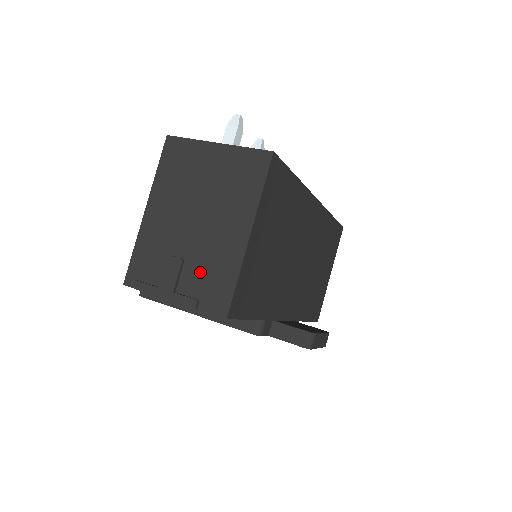
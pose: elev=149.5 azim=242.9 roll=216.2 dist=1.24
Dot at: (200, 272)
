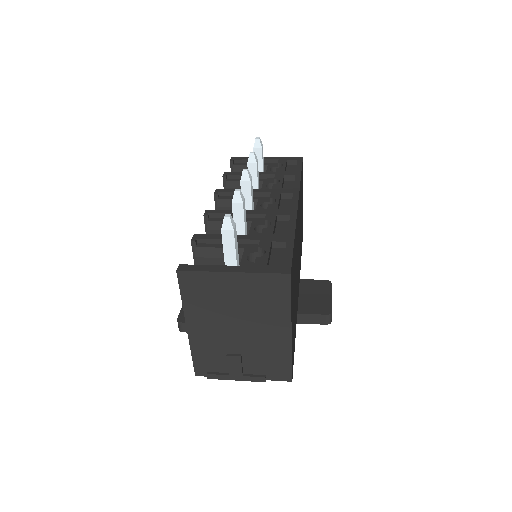
Dot at: (258, 360)
